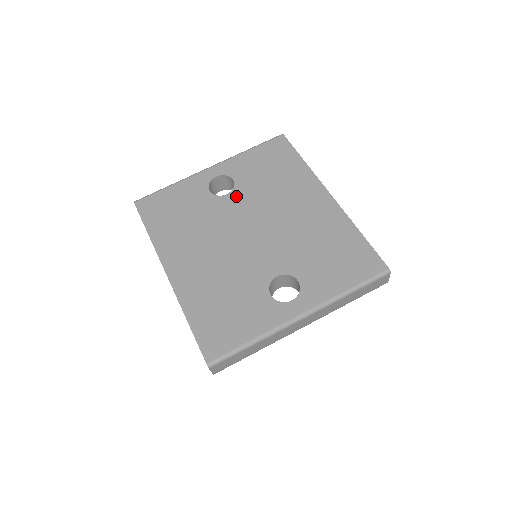
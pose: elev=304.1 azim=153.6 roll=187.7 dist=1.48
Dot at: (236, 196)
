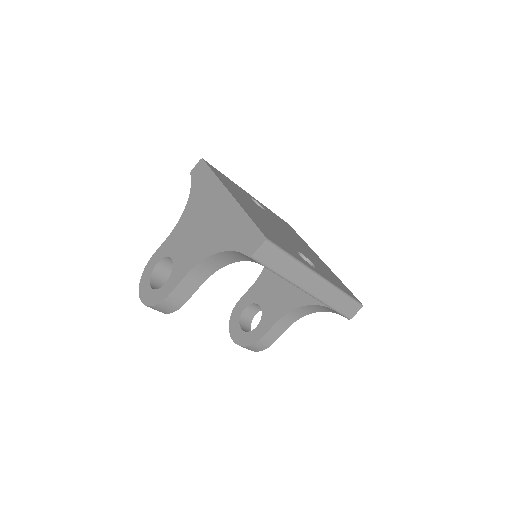
Dot at: occluded
